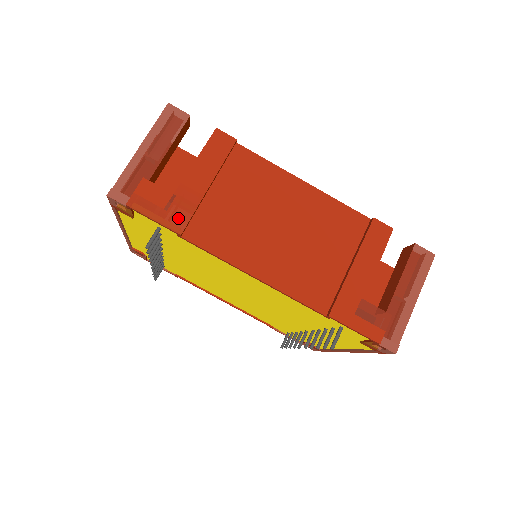
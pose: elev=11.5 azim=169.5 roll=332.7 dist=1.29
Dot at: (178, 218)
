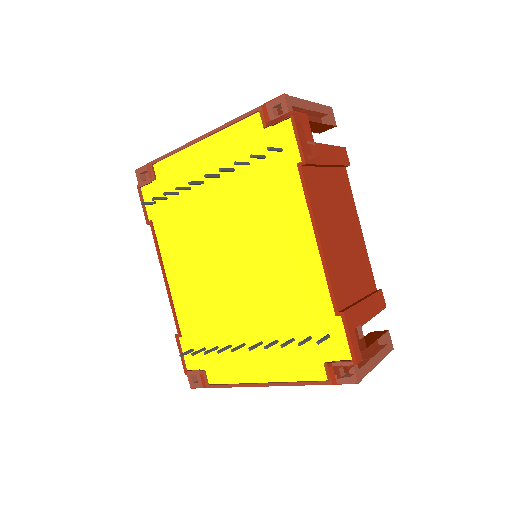
Dot at: (310, 155)
